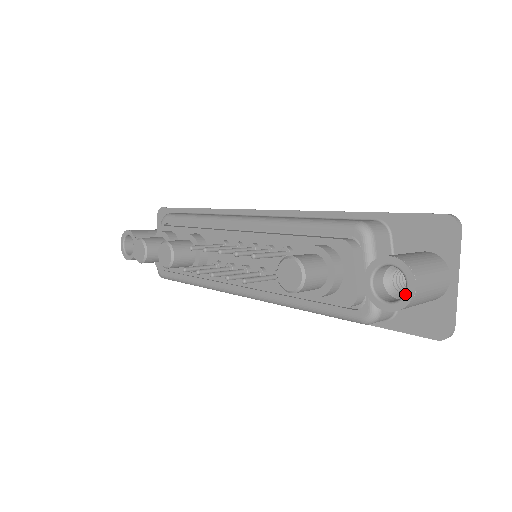
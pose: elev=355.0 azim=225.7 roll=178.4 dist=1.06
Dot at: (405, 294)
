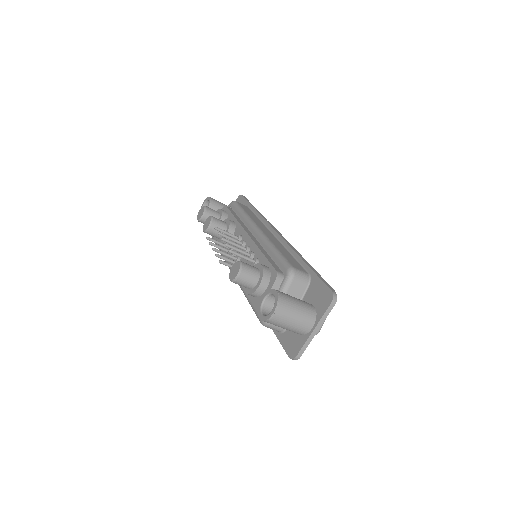
Dot at: (269, 314)
